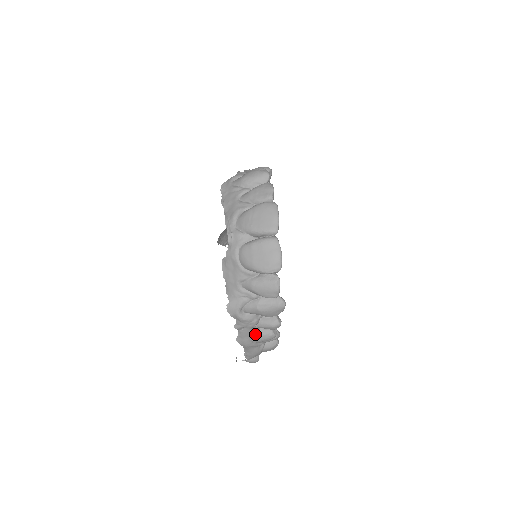
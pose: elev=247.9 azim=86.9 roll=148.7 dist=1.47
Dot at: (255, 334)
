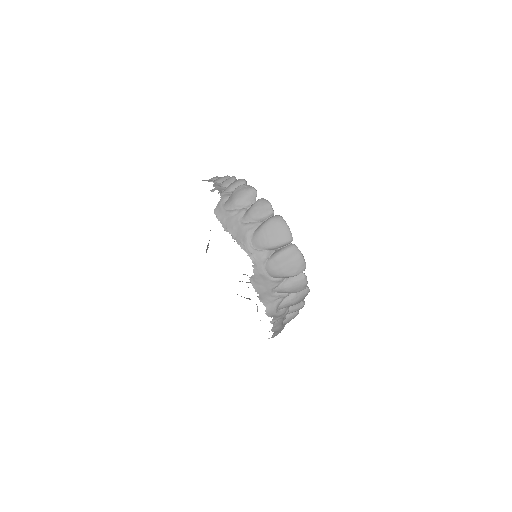
Dot at: occluded
